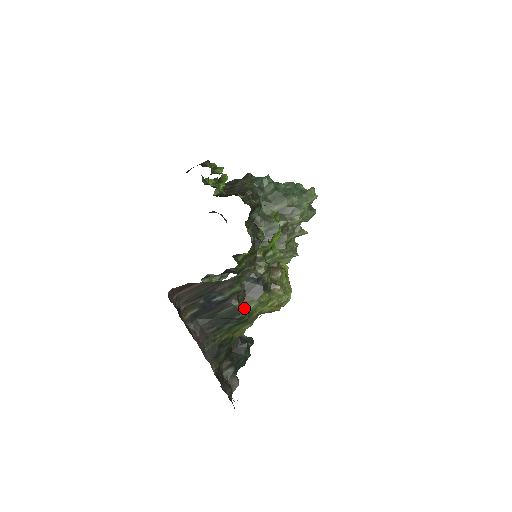
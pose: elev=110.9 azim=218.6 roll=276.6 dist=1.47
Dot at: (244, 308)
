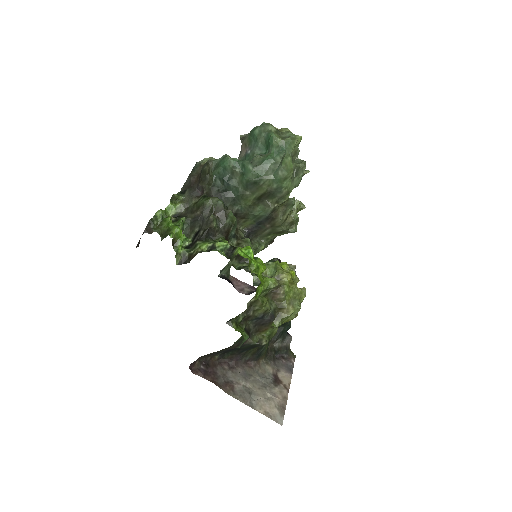
Dot at: (261, 339)
